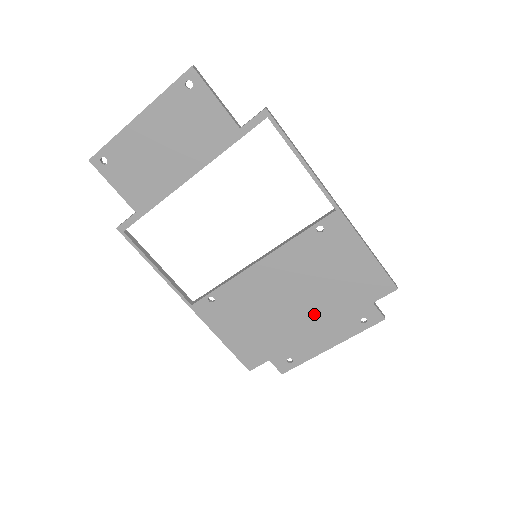
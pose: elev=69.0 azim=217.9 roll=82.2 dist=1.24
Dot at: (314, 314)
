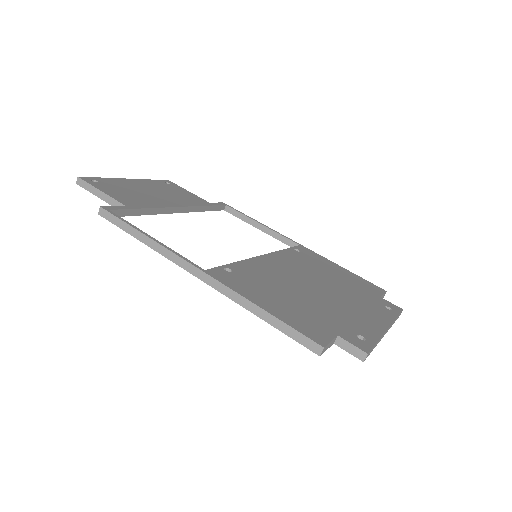
Dot at: (343, 298)
